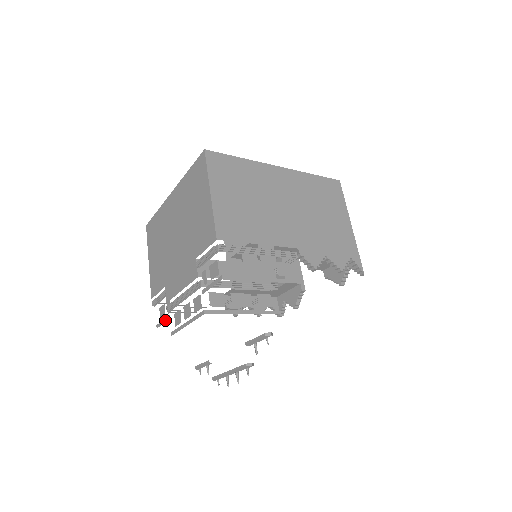
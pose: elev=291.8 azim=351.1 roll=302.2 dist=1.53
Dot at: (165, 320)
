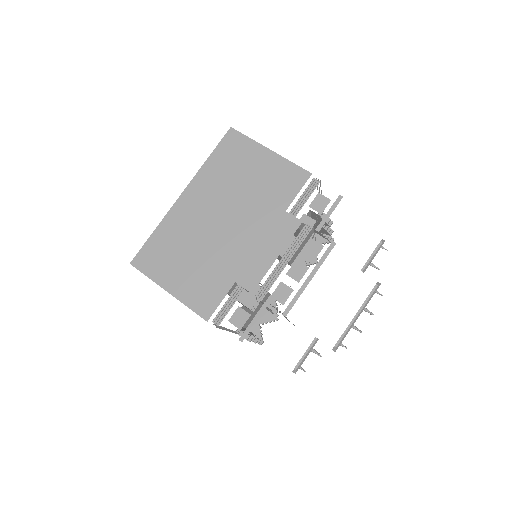
Dot at: (258, 315)
